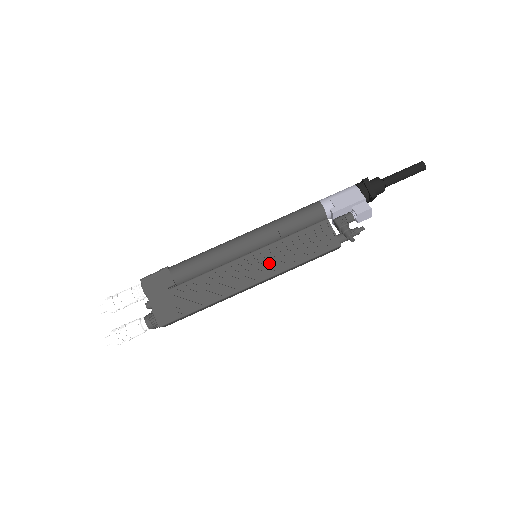
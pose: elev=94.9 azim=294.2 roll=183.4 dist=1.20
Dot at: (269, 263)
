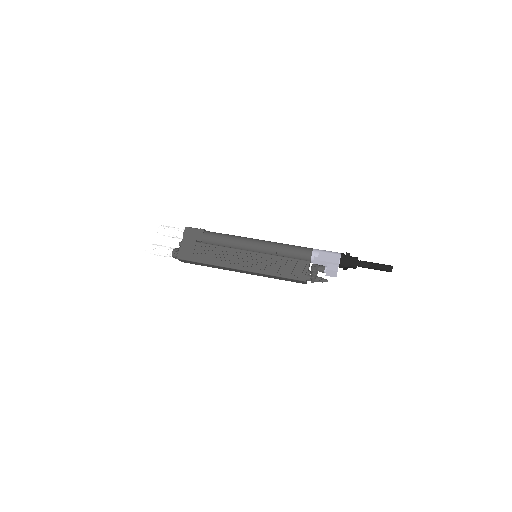
Dot at: (259, 264)
